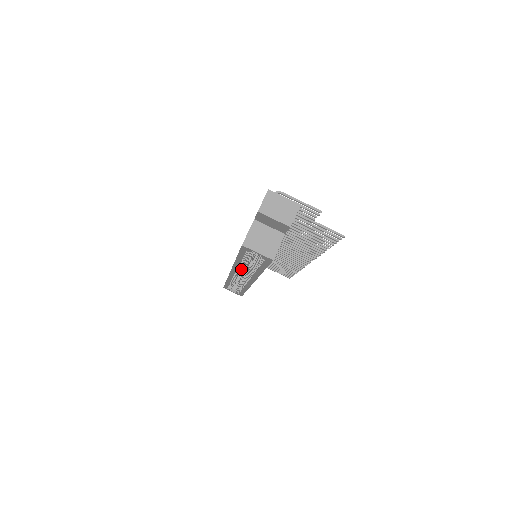
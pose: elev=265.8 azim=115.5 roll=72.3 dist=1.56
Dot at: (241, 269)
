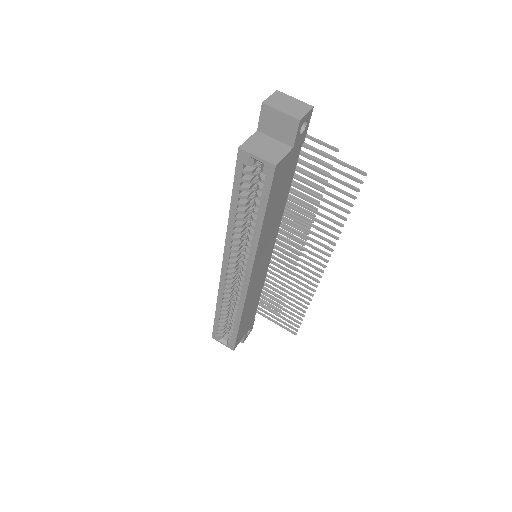
Dot at: (235, 249)
